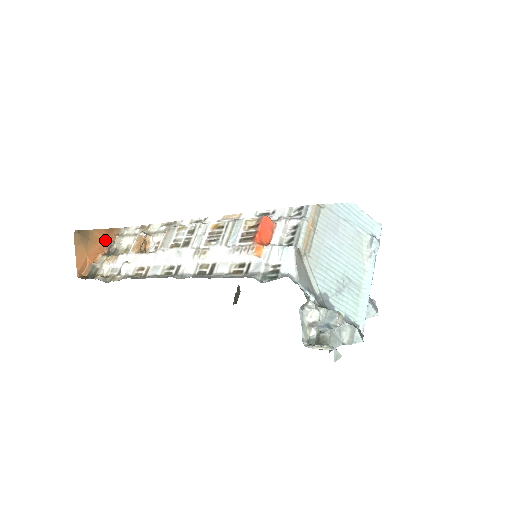
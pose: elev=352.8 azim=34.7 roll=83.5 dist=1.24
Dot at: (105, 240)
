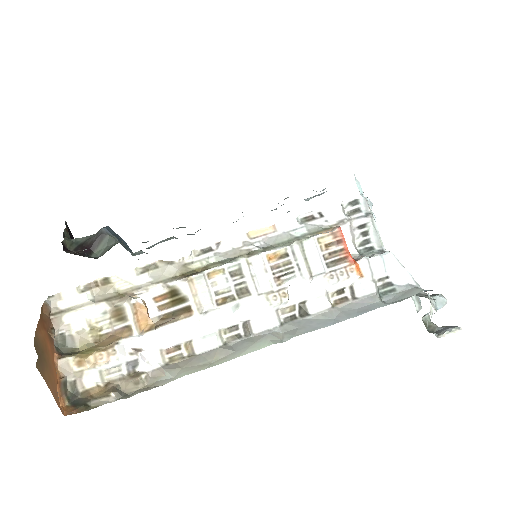
Dot at: (47, 335)
